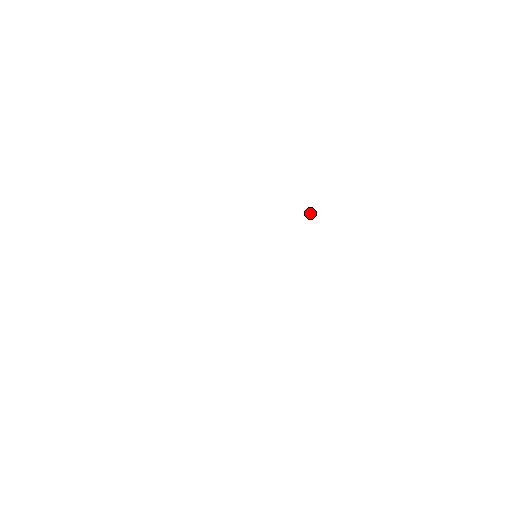
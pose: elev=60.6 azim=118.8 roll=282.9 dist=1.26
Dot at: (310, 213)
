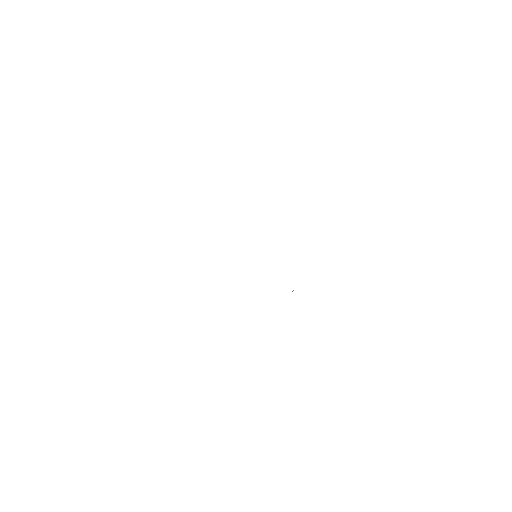
Dot at: occluded
